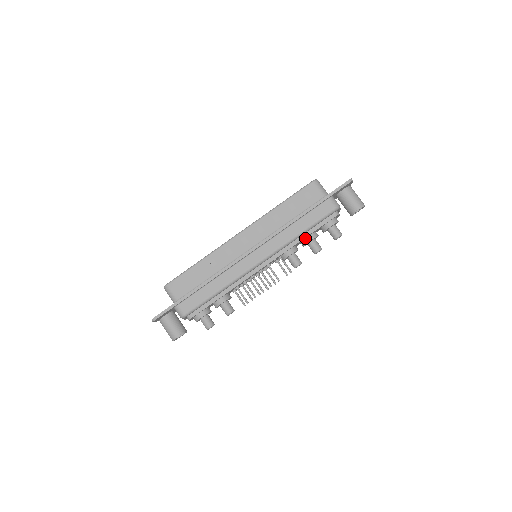
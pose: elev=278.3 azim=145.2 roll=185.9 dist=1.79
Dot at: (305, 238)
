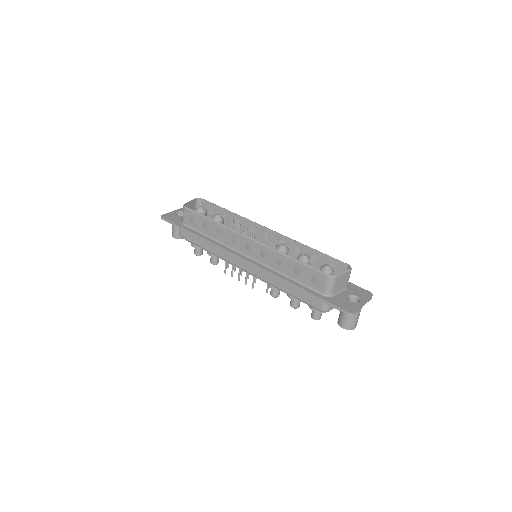
Dot at: occluded
